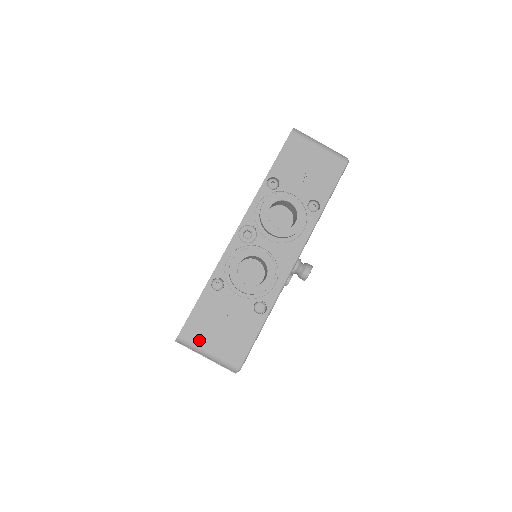
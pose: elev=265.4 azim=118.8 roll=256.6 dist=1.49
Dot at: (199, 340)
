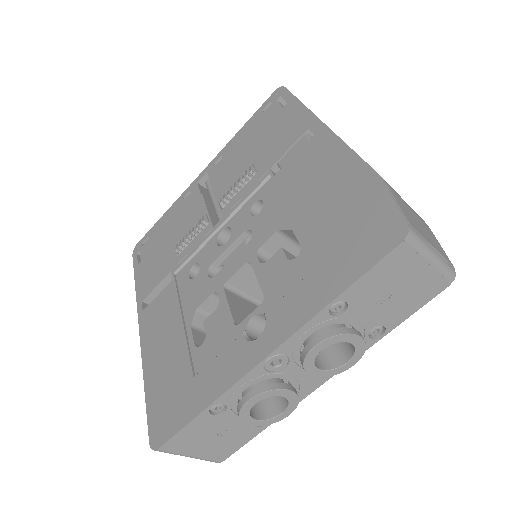
Dot at: (181, 451)
